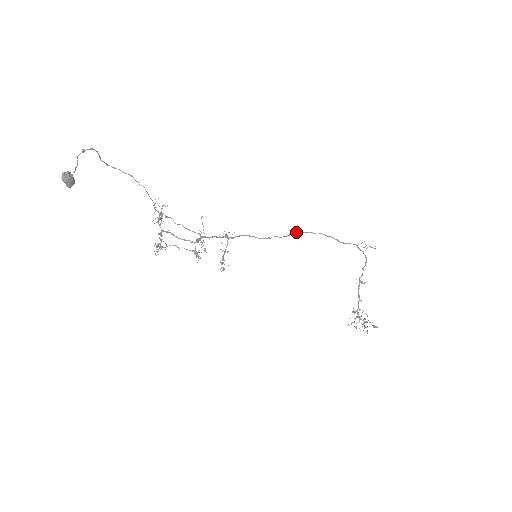
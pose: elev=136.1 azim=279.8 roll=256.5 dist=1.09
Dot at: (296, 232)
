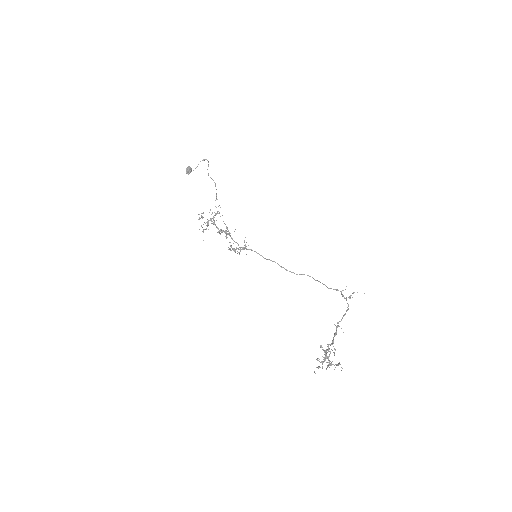
Dot at: (296, 274)
